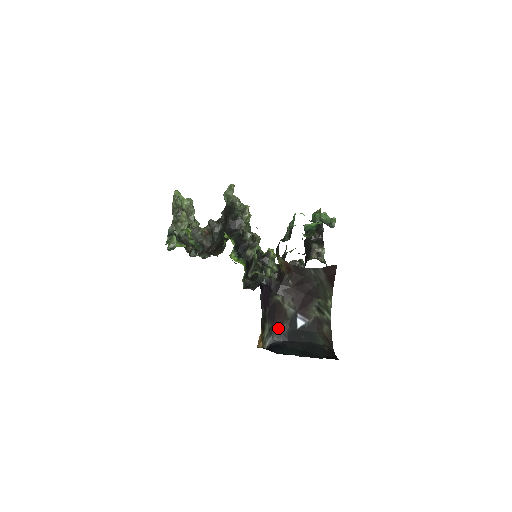
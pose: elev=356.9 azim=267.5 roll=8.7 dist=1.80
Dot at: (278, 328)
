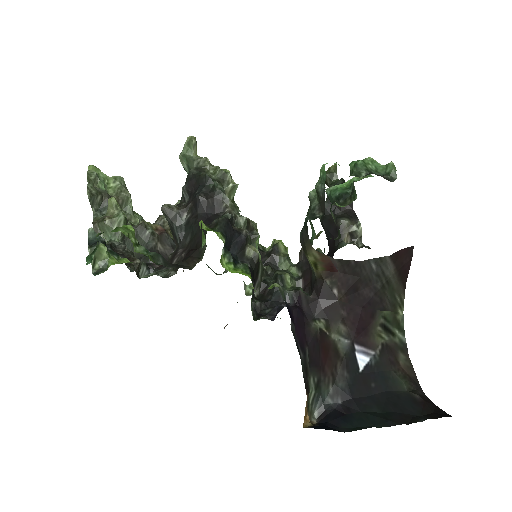
Dot at: (329, 379)
